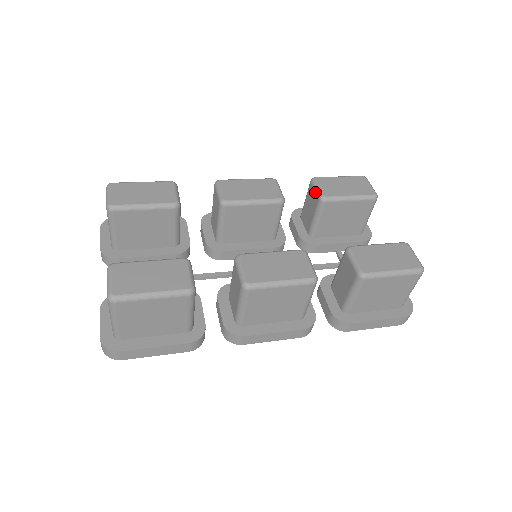
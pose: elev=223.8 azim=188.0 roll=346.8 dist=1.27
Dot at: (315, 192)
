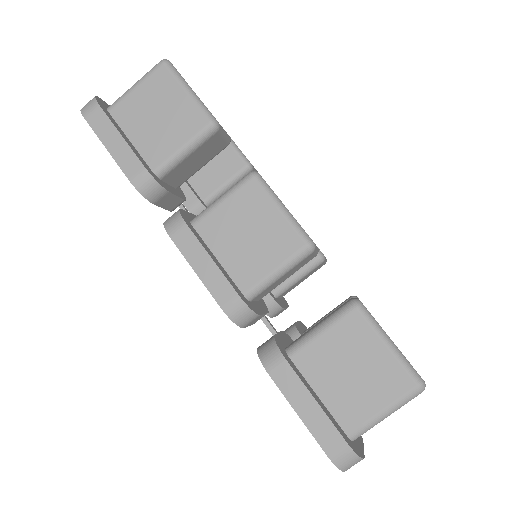
Dot at: (350, 296)
